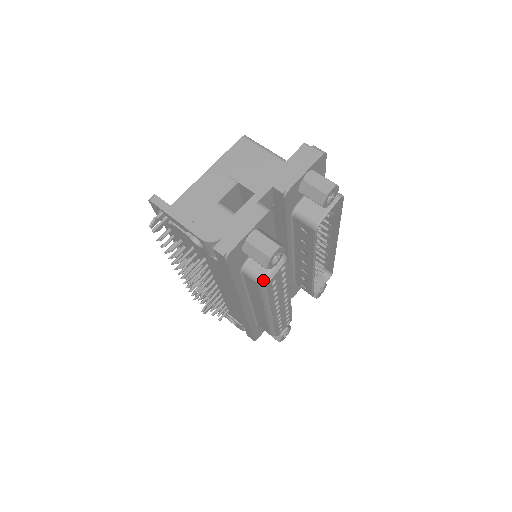
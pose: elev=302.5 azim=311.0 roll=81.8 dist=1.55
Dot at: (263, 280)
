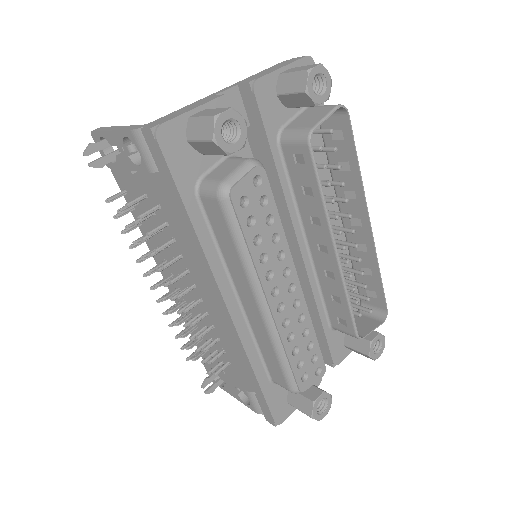
Dot at: (222, 187)
